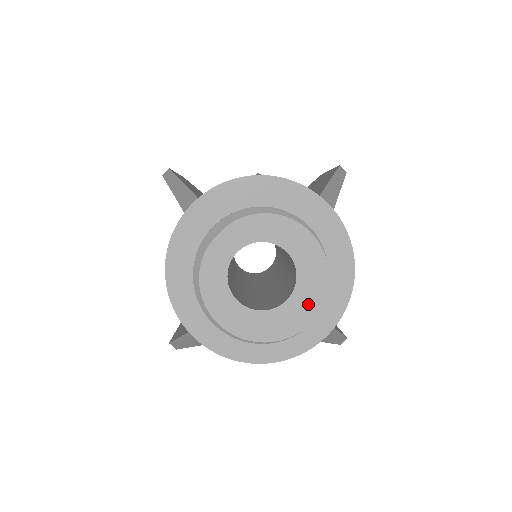
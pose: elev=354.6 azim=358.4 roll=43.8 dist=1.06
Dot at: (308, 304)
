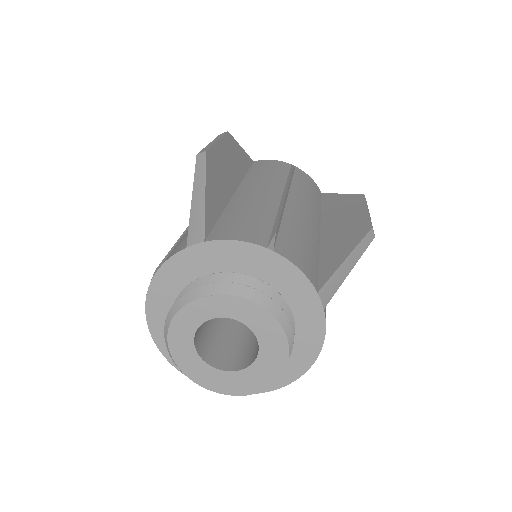
Dot at: (255, 381)
